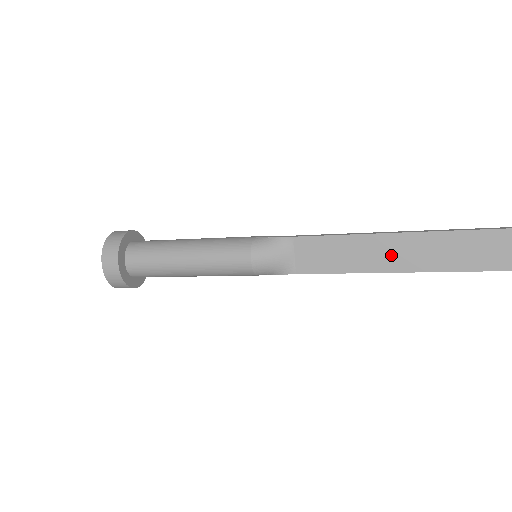
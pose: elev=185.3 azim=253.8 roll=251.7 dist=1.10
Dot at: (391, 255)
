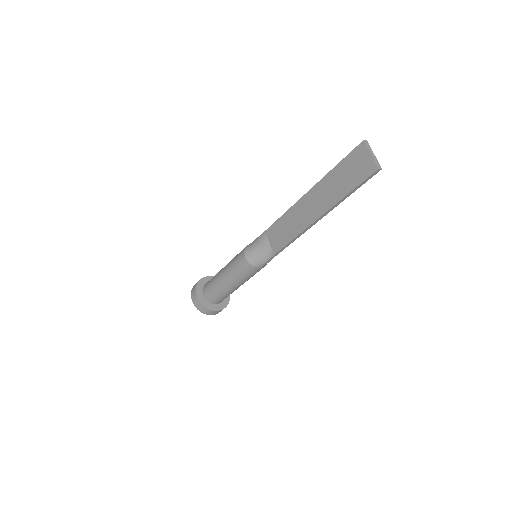
Dot at: (309, 210)
